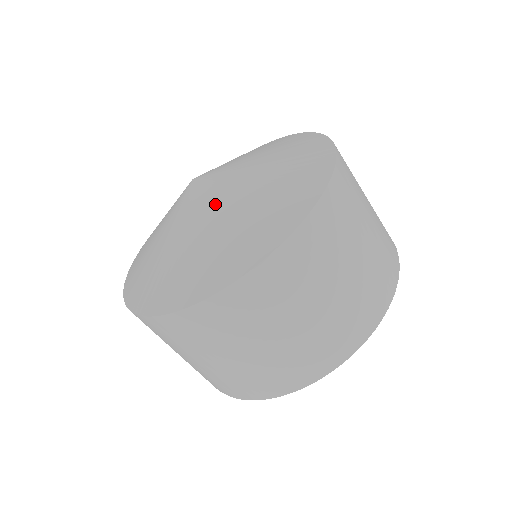
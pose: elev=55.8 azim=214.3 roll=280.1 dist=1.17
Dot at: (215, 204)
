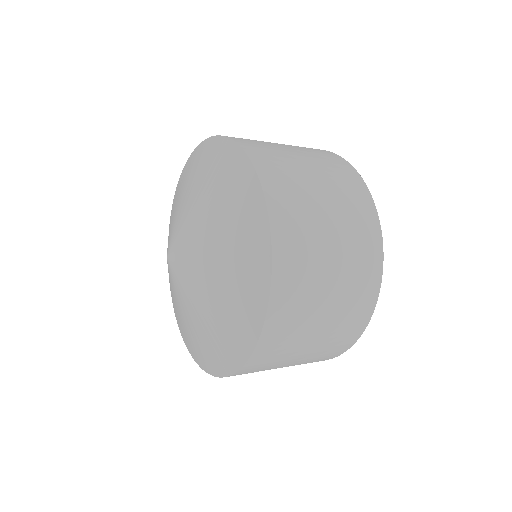
Dot at: (185, 302)
